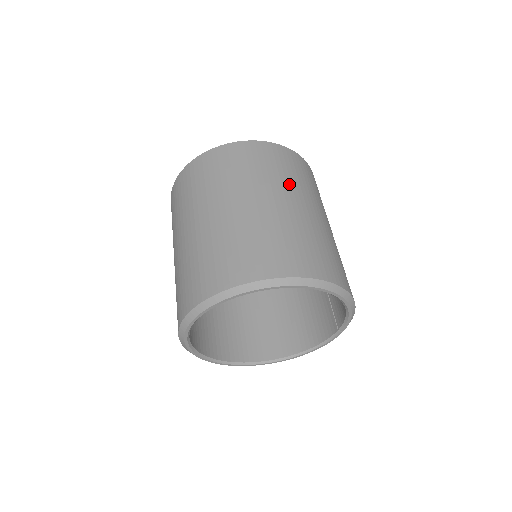
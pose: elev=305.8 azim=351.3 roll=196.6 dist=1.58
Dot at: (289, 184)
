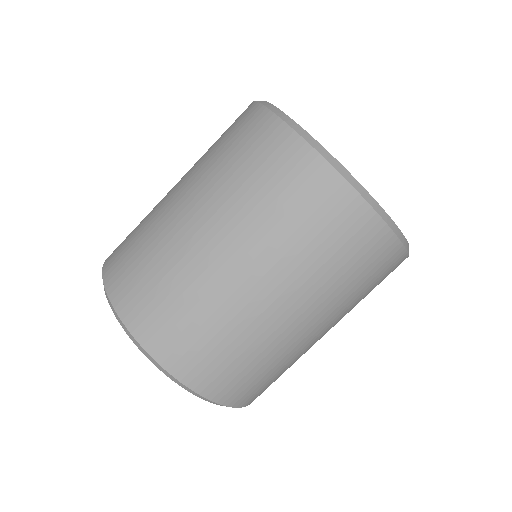
Dot at: (322, 290)
